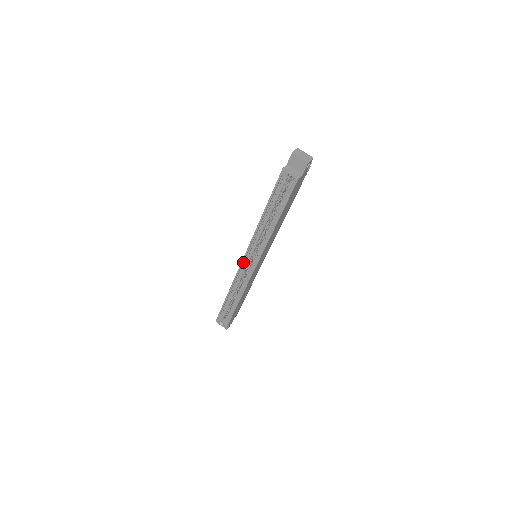
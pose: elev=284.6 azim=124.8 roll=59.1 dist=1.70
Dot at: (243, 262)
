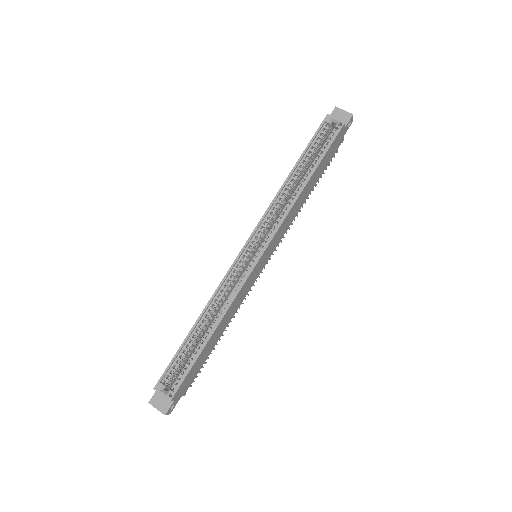
Dot at: (242, 253)
